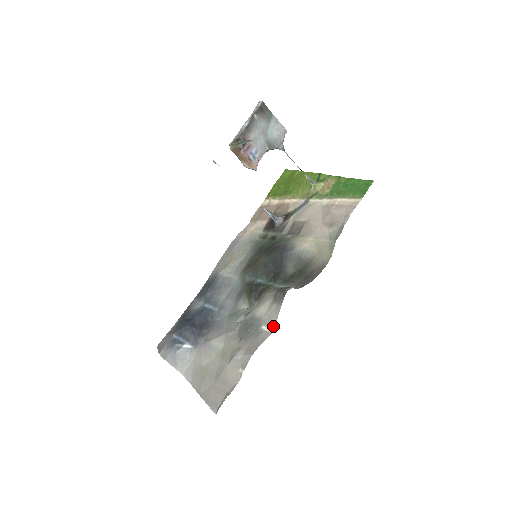
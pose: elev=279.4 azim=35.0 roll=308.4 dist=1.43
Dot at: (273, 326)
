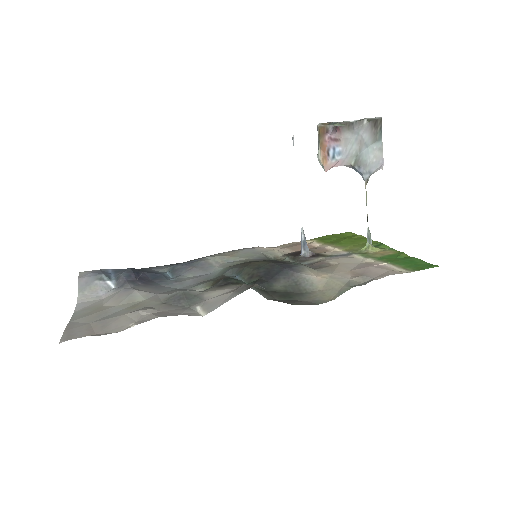
Dot at: (209, 310)
